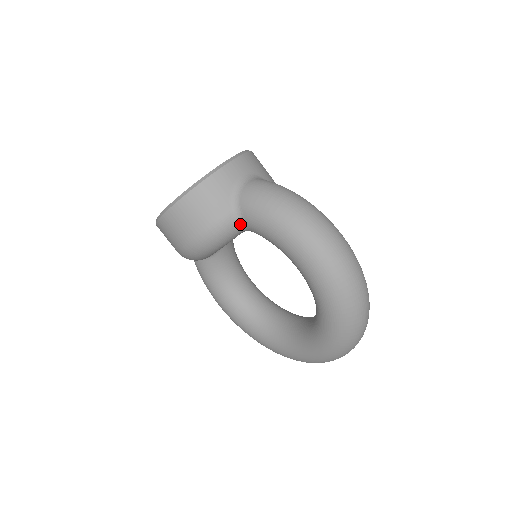
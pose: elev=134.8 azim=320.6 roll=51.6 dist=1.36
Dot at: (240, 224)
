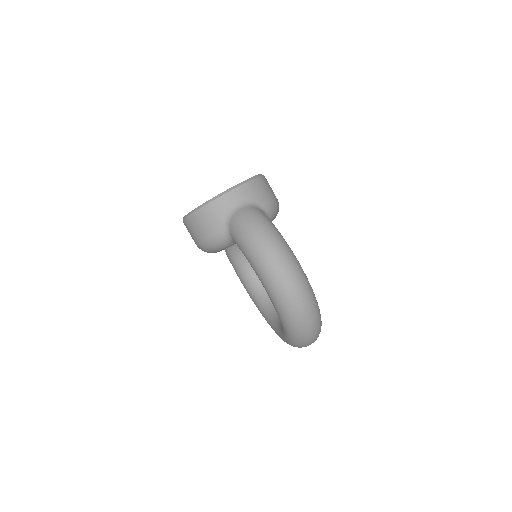
Dot at: (231, 239)
